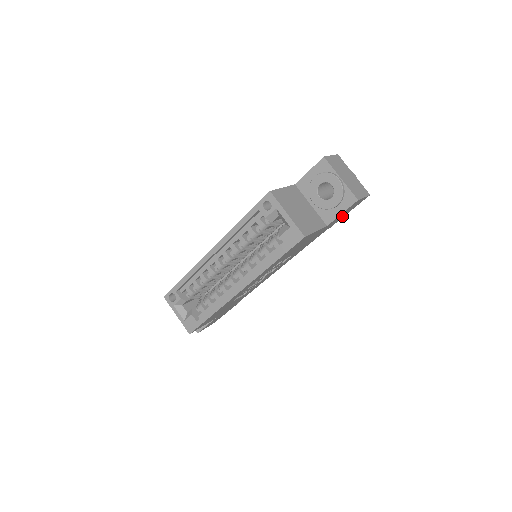
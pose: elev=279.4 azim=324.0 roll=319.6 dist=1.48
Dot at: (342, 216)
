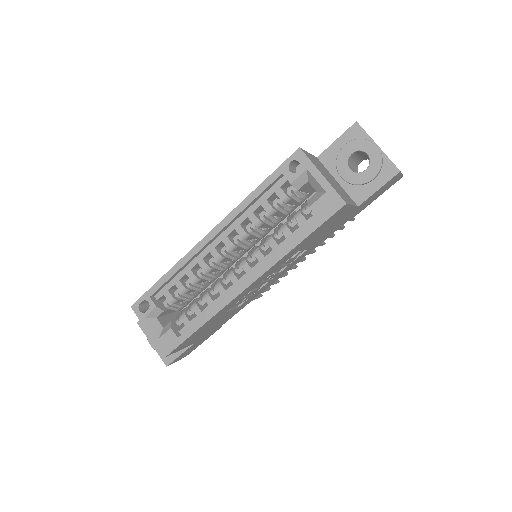
Dot at: (370, 201)
